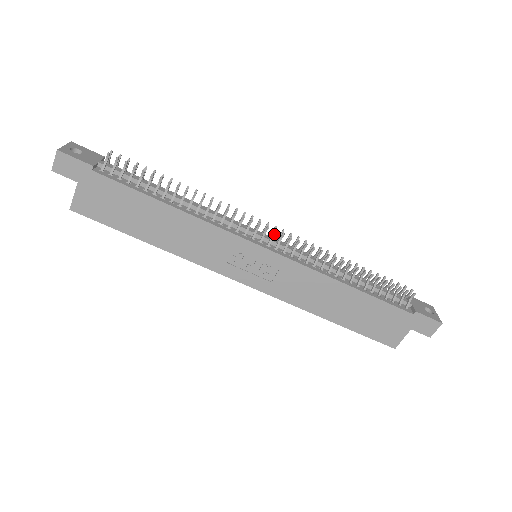
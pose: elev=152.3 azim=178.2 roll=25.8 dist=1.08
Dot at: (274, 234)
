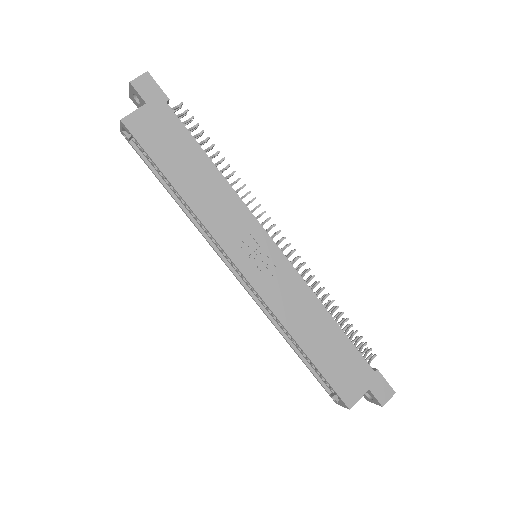
Dot at: (282, 240)
